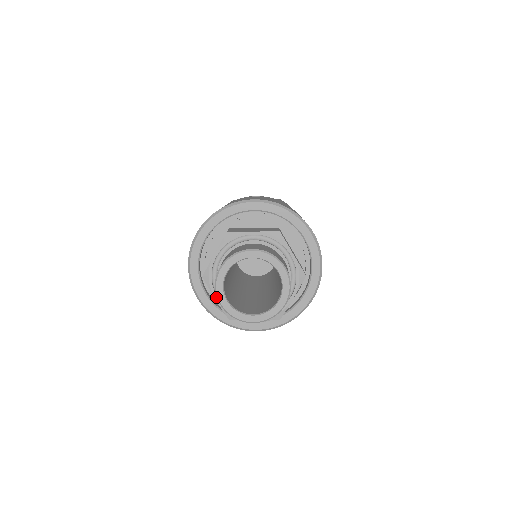
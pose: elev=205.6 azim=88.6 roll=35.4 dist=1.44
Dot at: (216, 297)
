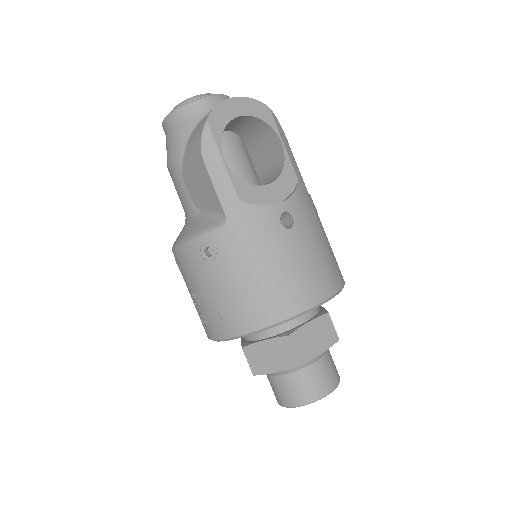
Dot at: occluded
